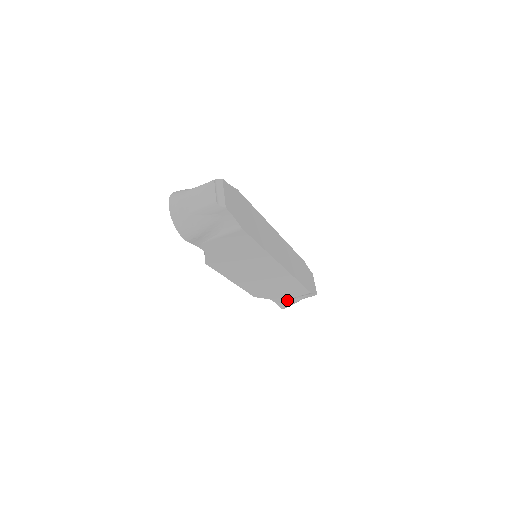
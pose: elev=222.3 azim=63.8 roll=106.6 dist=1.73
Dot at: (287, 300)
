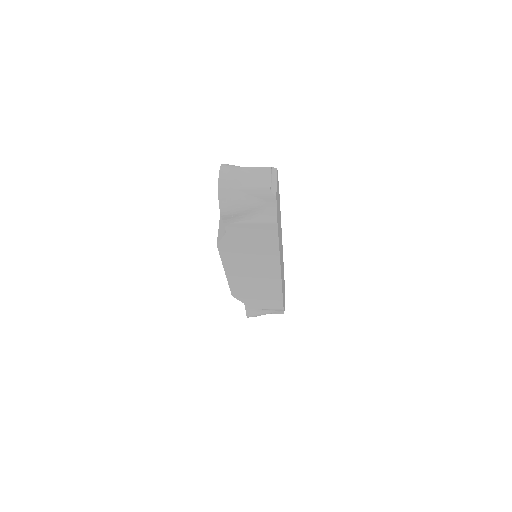
Dot at: (257, 309)
